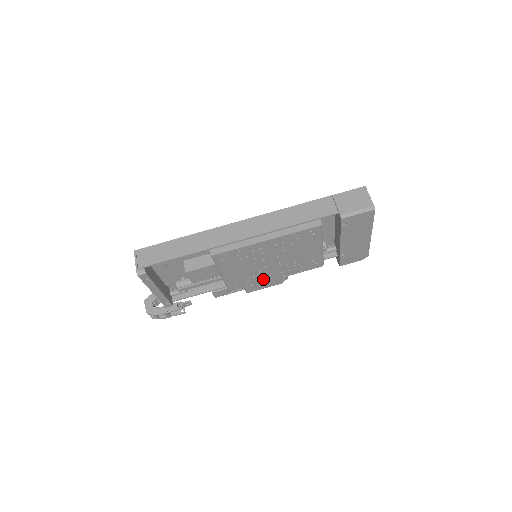
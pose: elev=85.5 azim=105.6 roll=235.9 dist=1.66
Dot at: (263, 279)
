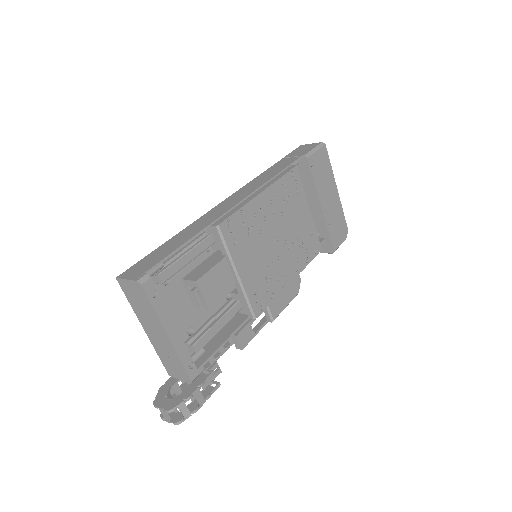
Dot at: (280, 282)
